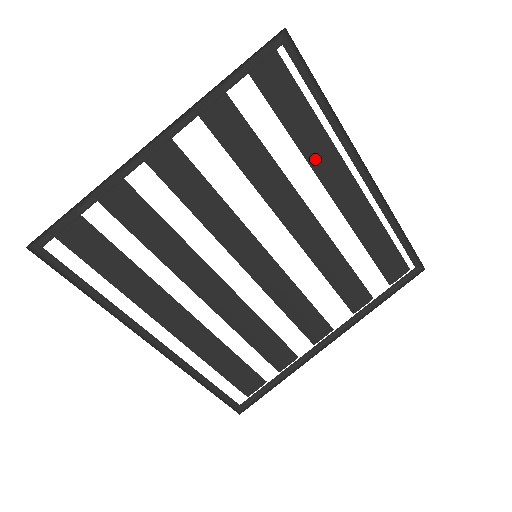
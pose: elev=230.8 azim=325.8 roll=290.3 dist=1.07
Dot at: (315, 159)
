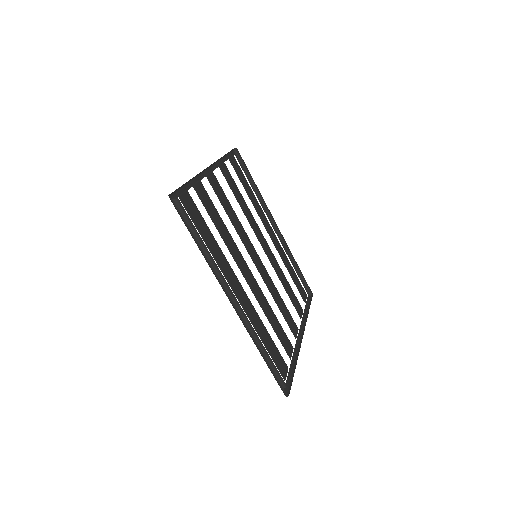
Dot at: (258, 211)
